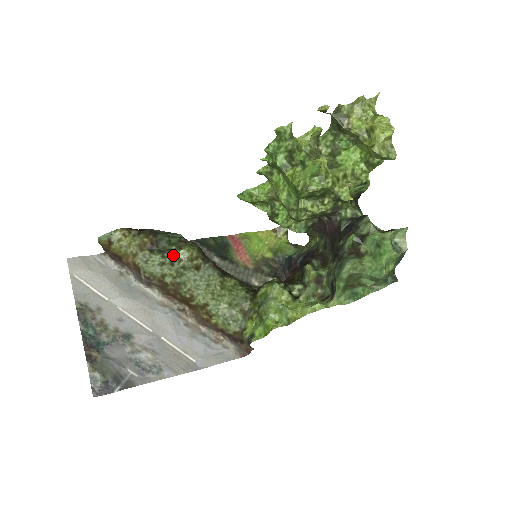
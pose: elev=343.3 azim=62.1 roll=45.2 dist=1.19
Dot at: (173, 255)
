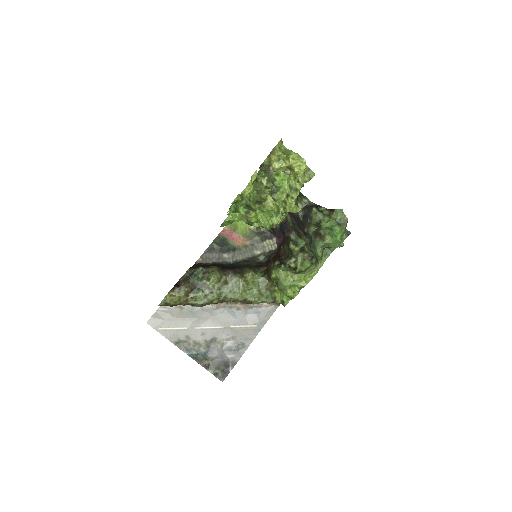
Dot at: (208, 286)
